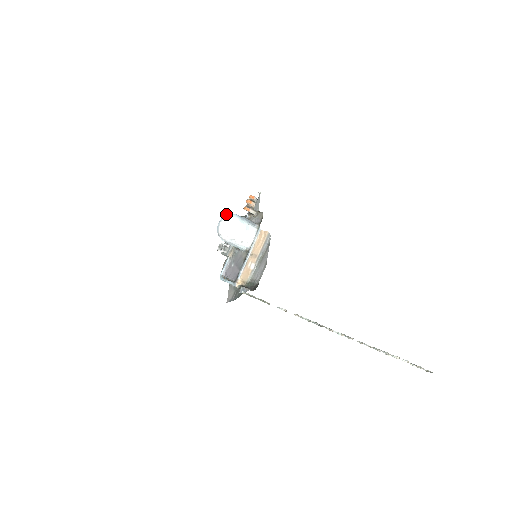
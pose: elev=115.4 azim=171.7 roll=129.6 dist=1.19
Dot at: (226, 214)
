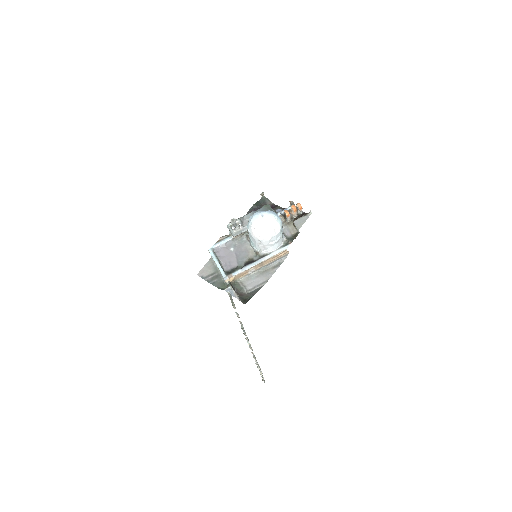
Dot at: occluded
